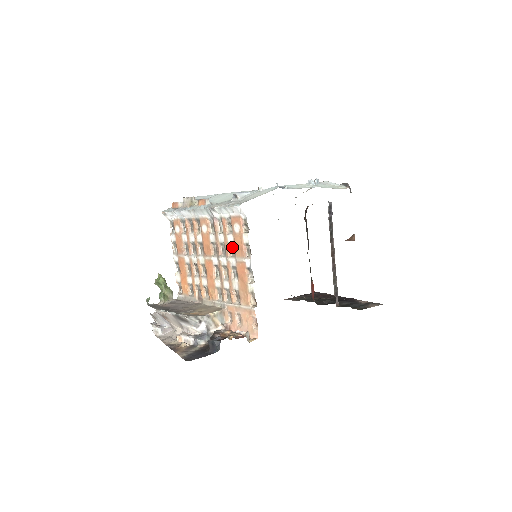
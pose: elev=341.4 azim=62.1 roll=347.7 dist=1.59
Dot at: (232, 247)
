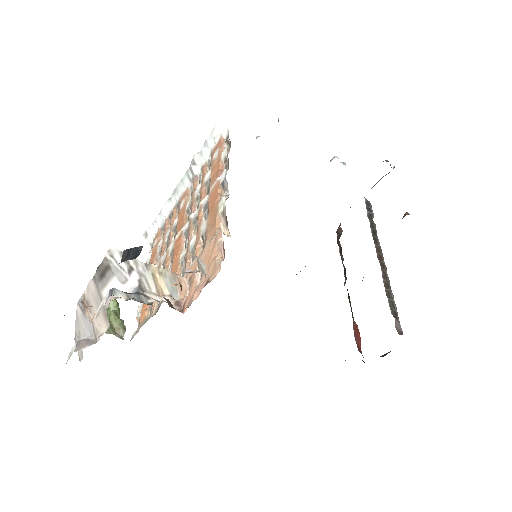
Dot at: (208, 187)
